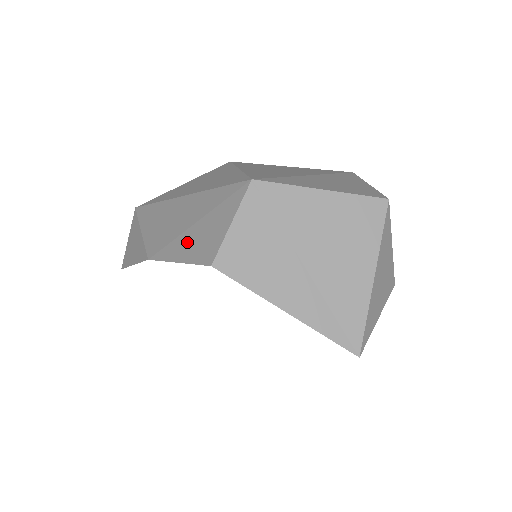
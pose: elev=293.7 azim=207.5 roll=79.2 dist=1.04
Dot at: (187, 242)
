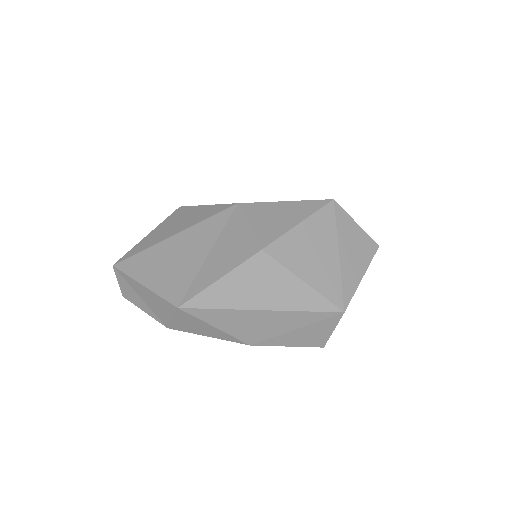
Dot at: (293, 338)
